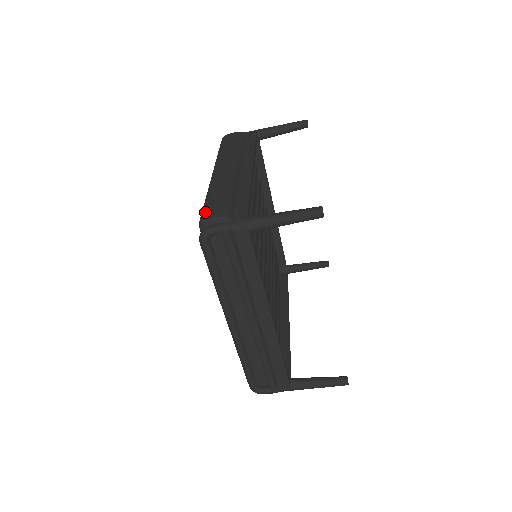
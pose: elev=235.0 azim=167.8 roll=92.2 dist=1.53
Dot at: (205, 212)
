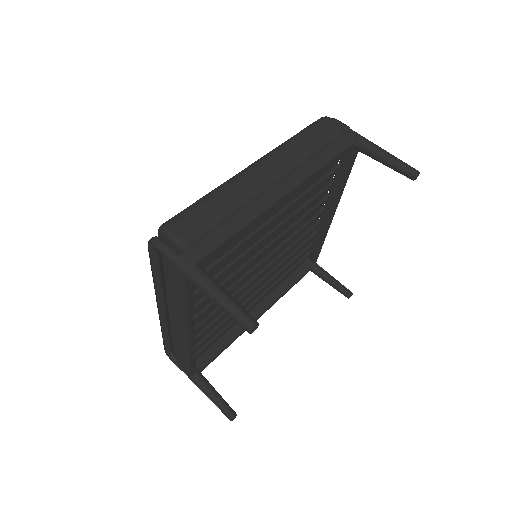
Dot at: (173, 220)
